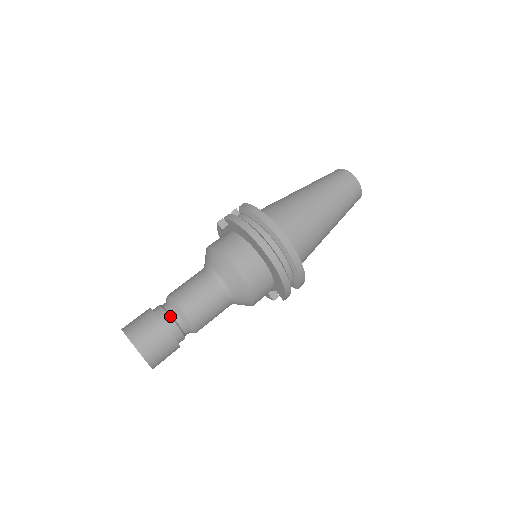
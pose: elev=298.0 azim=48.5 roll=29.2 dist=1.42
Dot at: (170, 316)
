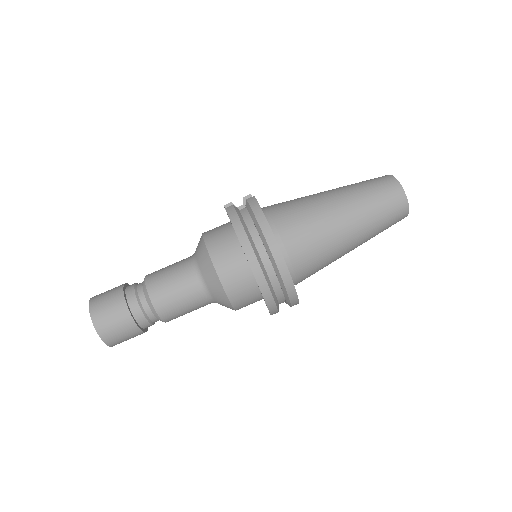
Dot at: (138, 302)
